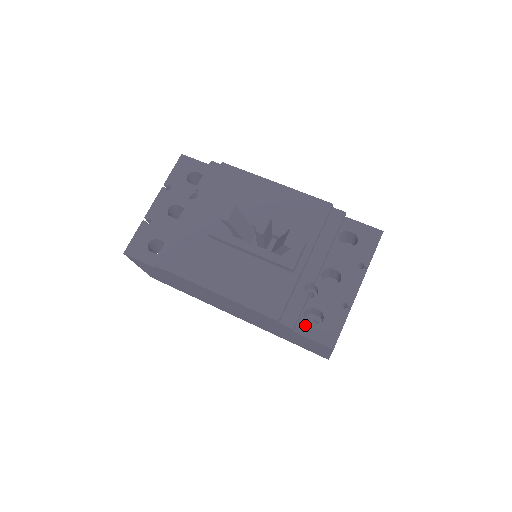
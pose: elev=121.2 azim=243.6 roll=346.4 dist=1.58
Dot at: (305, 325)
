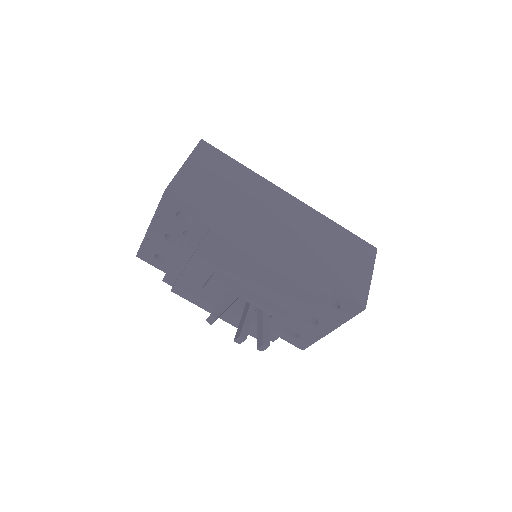
Dot at: (285, 335)
